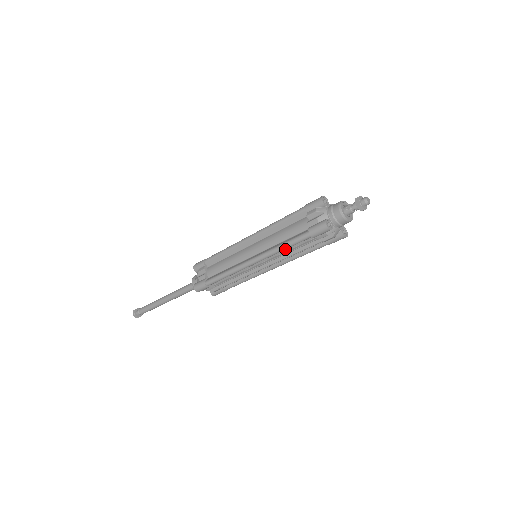
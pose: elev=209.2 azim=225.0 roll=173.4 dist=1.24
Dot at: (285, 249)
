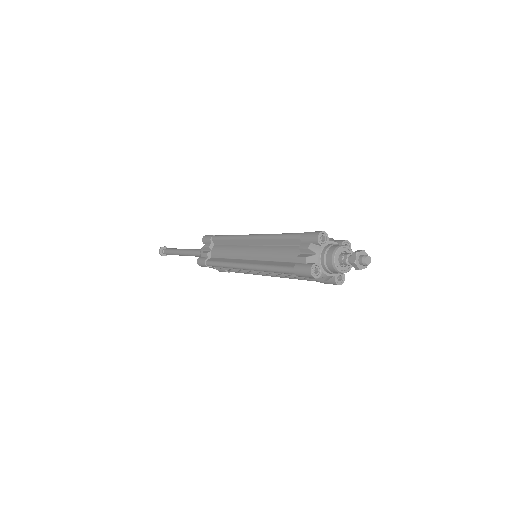
Dot at: occluded
